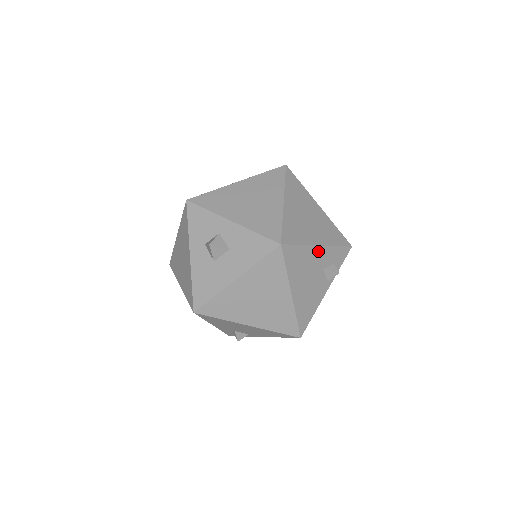
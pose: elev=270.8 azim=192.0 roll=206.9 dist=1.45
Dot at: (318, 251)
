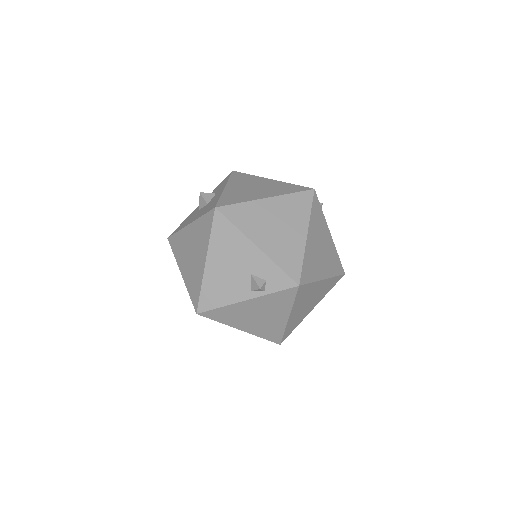
Dot at: (253, 250)
